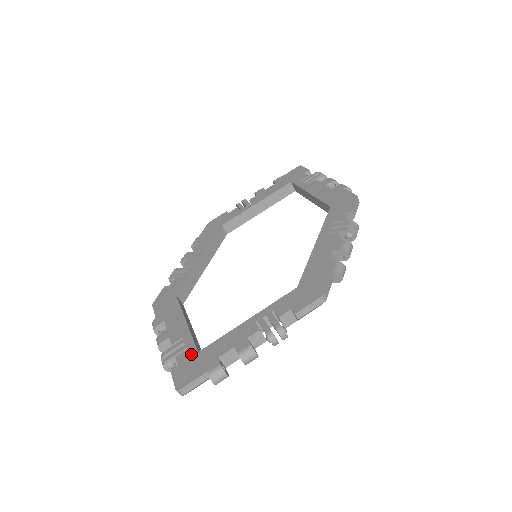
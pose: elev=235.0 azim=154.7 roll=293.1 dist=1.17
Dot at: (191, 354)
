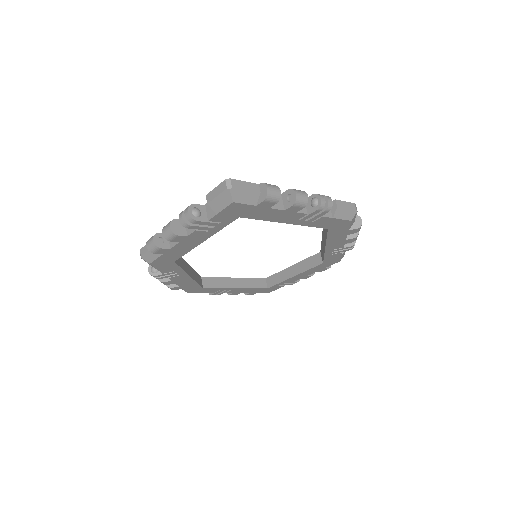
Dot at: occluded
